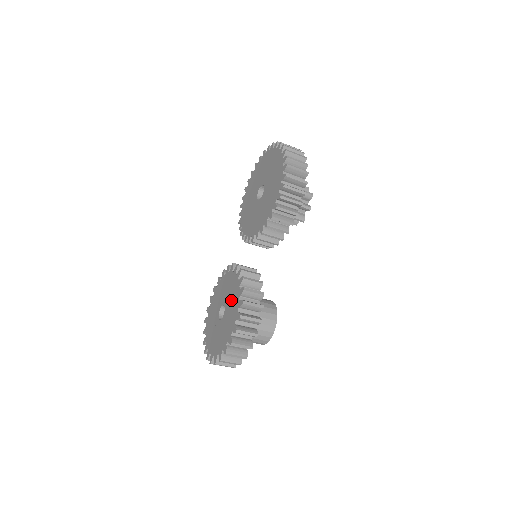
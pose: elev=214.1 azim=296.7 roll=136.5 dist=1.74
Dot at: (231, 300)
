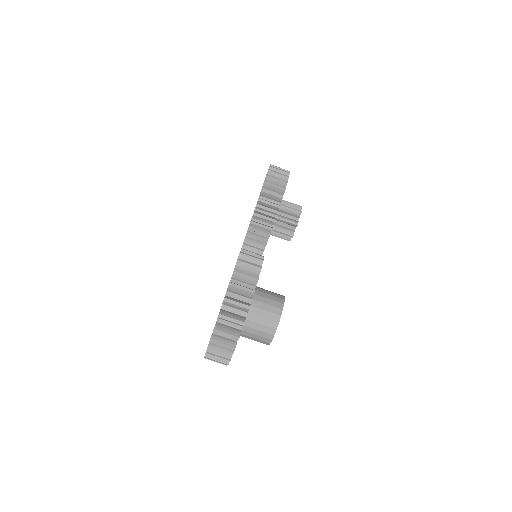
Dot at: occluded
